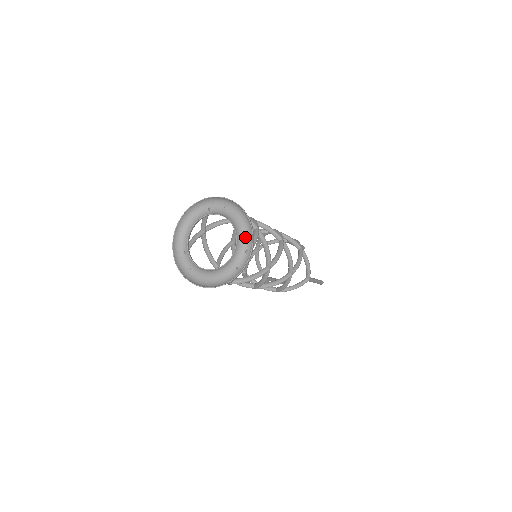
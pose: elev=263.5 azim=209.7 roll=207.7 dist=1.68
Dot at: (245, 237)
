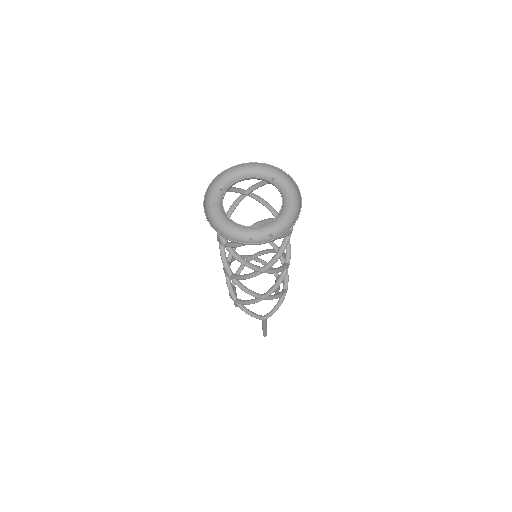
Dot at: (281, 224)
